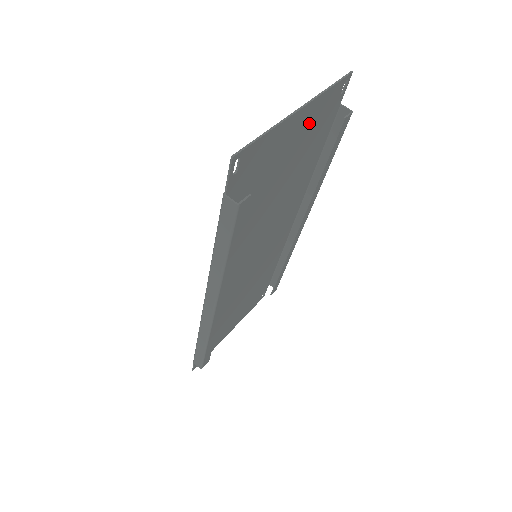
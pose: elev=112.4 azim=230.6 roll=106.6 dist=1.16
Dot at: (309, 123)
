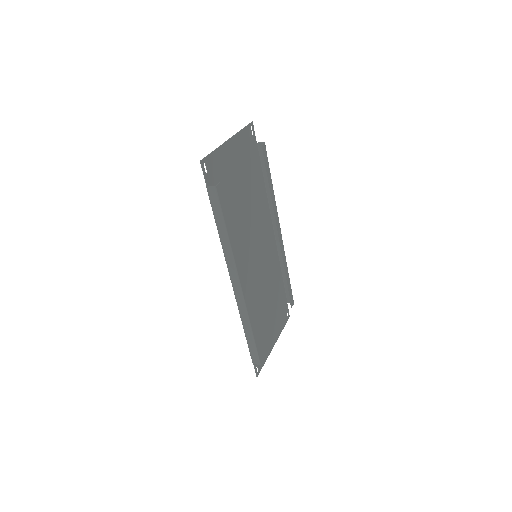
Dot at: (241, 151)
